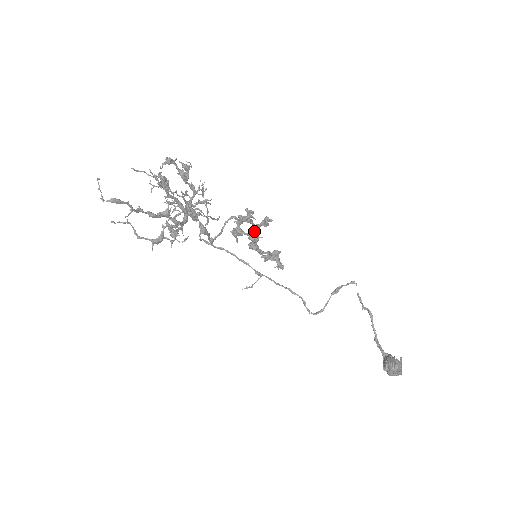
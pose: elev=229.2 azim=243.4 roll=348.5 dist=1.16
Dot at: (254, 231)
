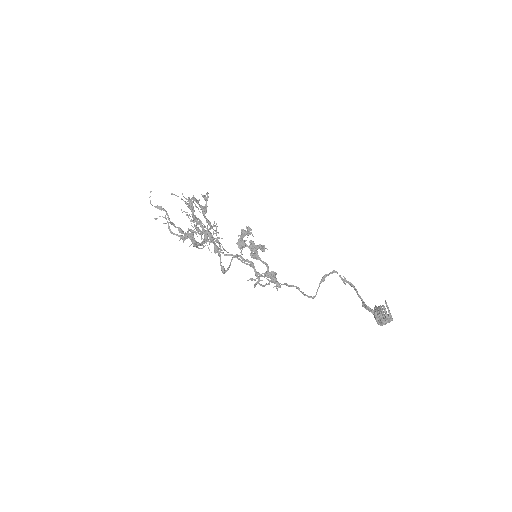
Dot at: (256, 274)
